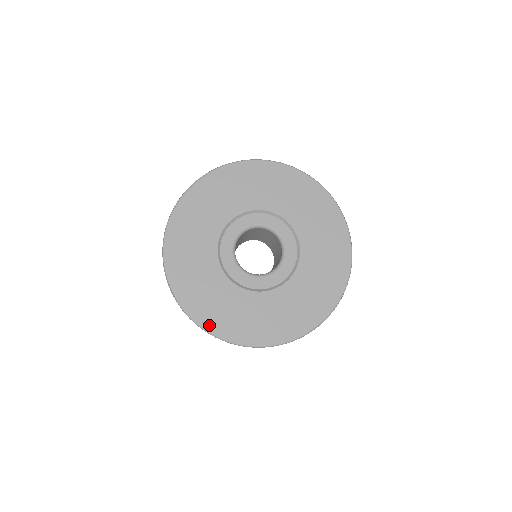
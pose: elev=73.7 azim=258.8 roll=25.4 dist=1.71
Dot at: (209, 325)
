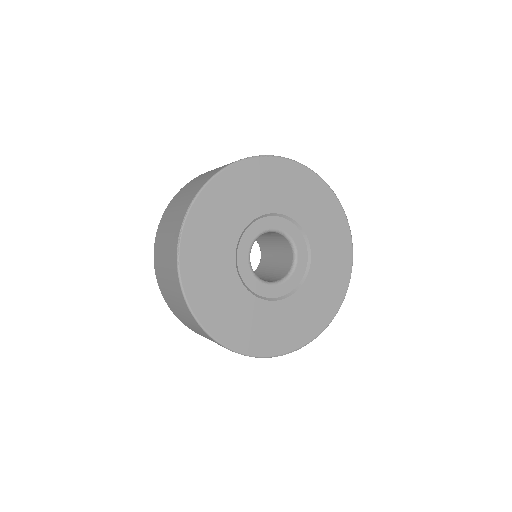
Dot at: (194, 301)
